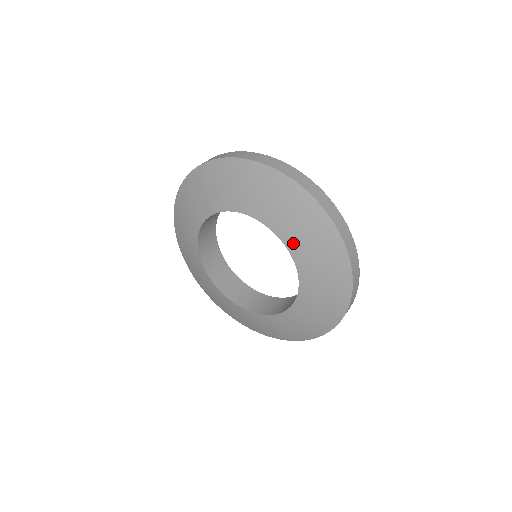
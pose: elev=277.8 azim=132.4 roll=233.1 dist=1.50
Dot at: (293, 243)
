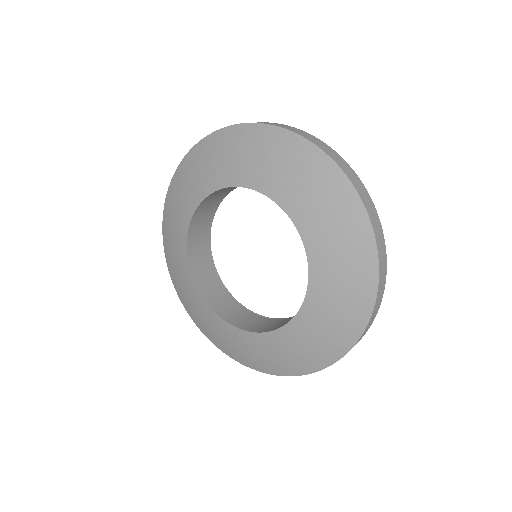
Dot at: (315, 302)
